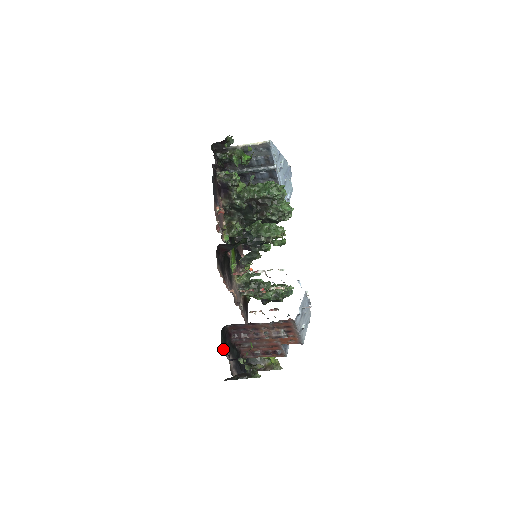
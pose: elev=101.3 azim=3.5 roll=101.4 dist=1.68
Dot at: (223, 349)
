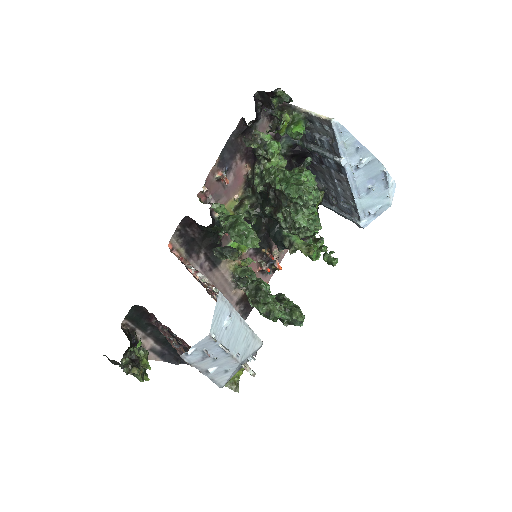
Dot at: (128, 326)
